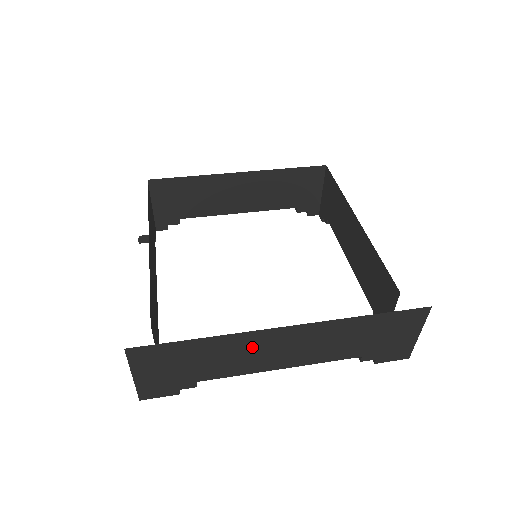
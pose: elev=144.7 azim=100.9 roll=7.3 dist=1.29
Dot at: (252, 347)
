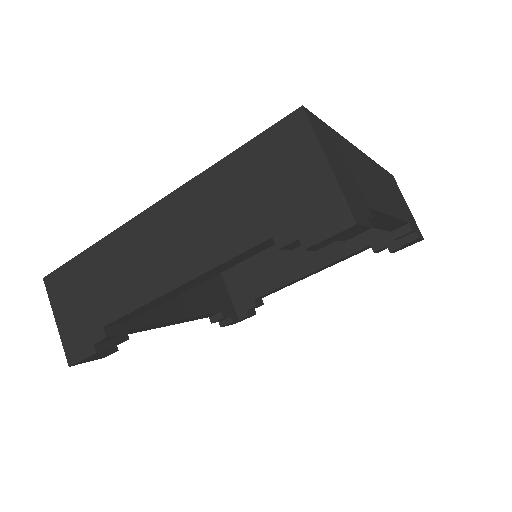
Dot at: (363, 168)
